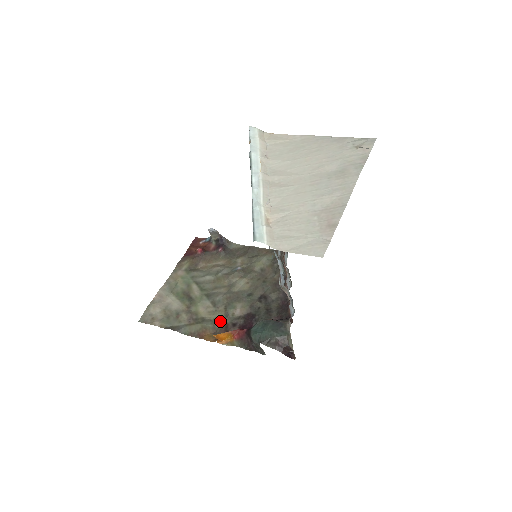
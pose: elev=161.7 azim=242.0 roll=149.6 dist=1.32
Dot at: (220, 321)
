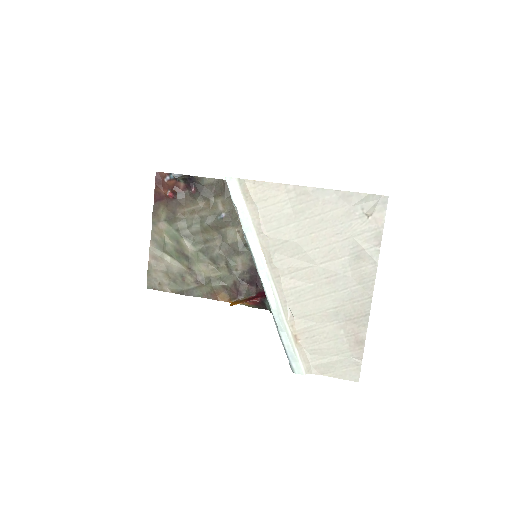
Dot at: (227, 279)
